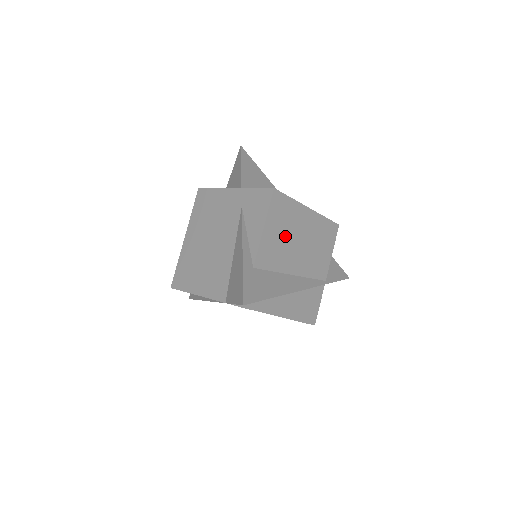
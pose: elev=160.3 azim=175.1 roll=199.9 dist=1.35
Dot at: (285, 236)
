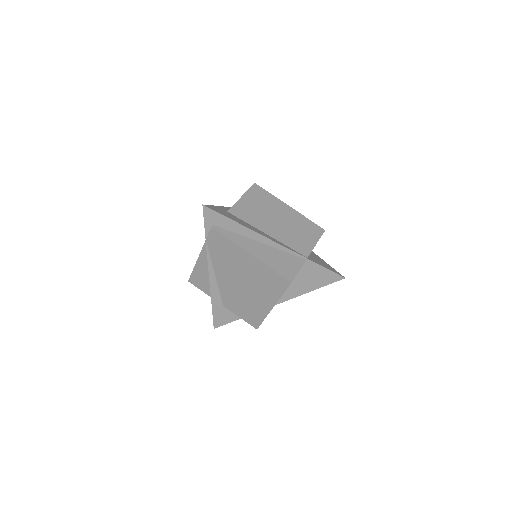
Dot at: (262, 210)
